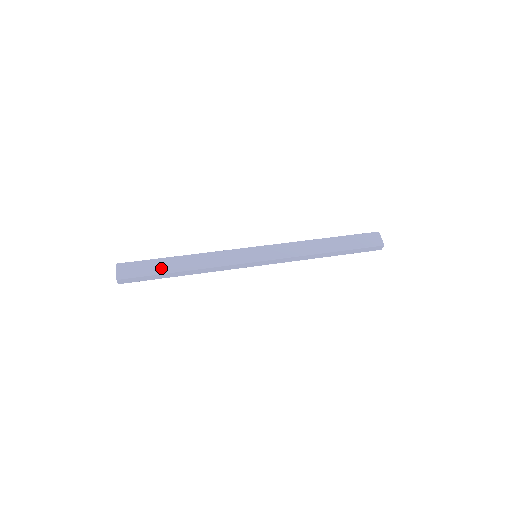
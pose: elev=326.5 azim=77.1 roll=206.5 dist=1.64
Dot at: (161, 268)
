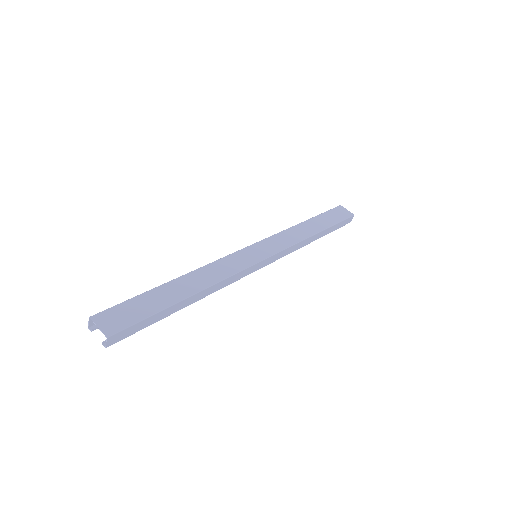
Dot at: (161, 301)
